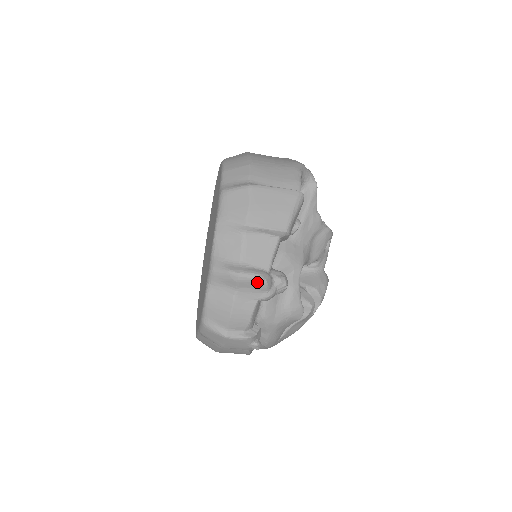
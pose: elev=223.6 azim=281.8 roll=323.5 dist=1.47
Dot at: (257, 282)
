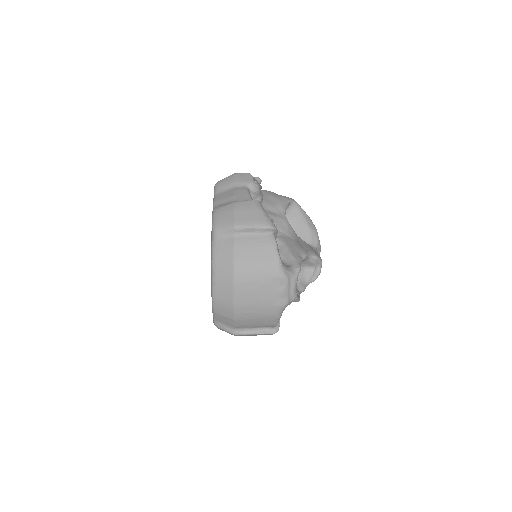
Dot at: occluded
